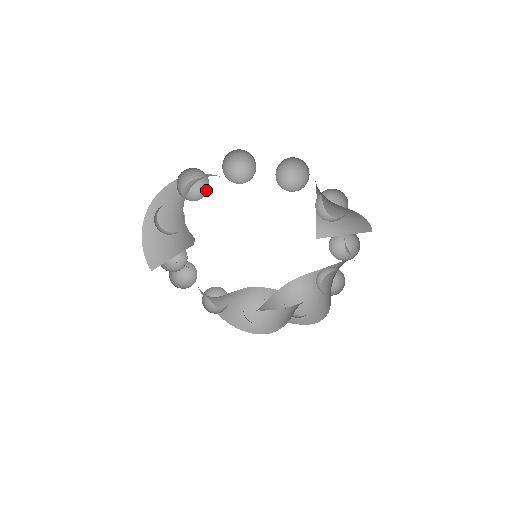
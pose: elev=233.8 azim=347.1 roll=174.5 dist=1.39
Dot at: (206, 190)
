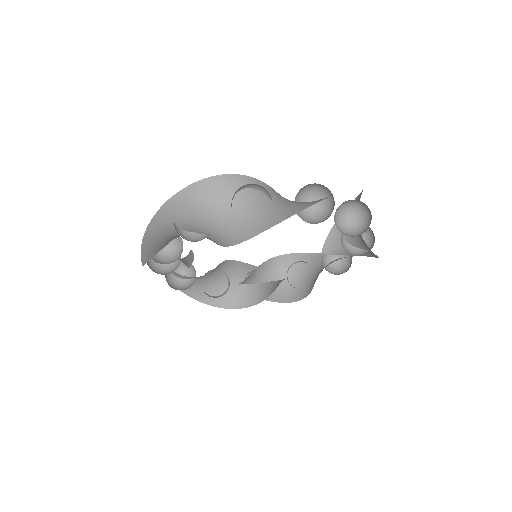
Dot at: occluded
